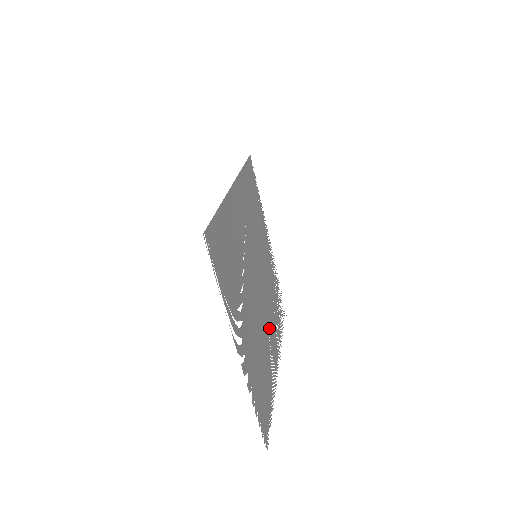
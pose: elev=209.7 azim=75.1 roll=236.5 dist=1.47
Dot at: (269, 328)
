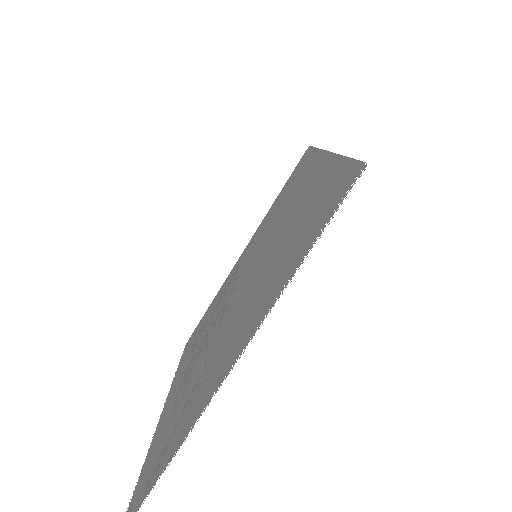
Dot at: occluded
